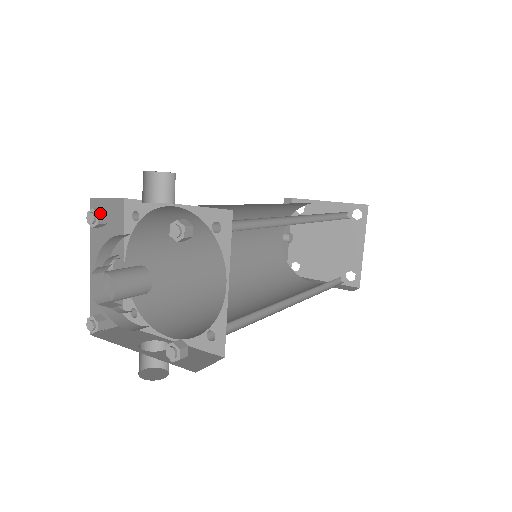
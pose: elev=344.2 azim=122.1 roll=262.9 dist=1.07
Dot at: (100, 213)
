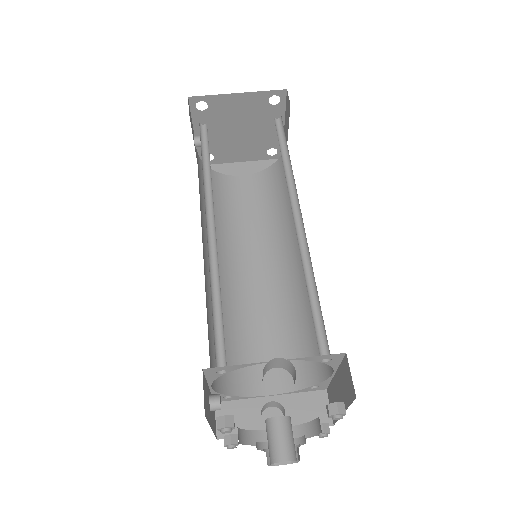
Dot at: (233, 424)
